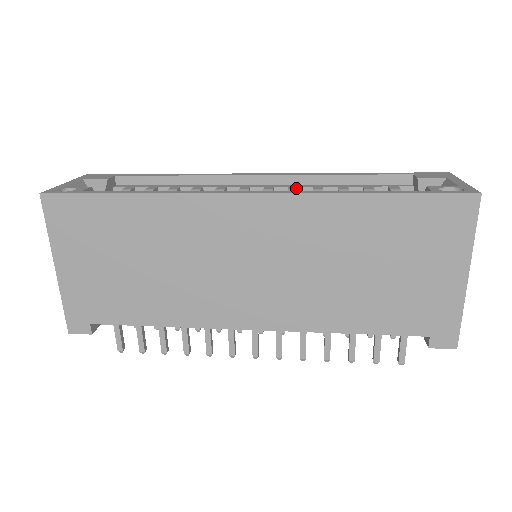
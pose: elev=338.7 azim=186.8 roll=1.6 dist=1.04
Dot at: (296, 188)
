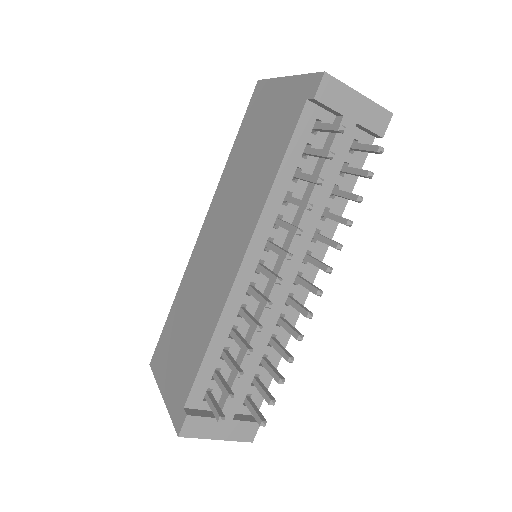
Dot at: occluded
